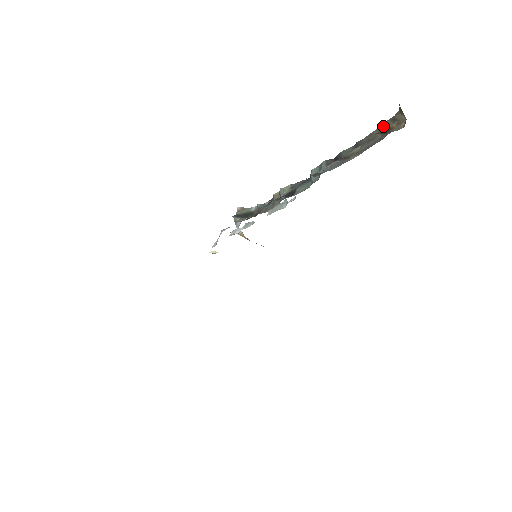
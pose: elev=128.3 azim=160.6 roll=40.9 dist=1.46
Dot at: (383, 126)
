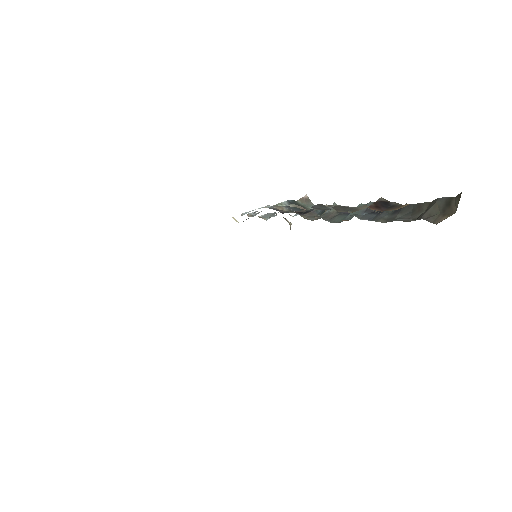
Dot at: (434, 202)
